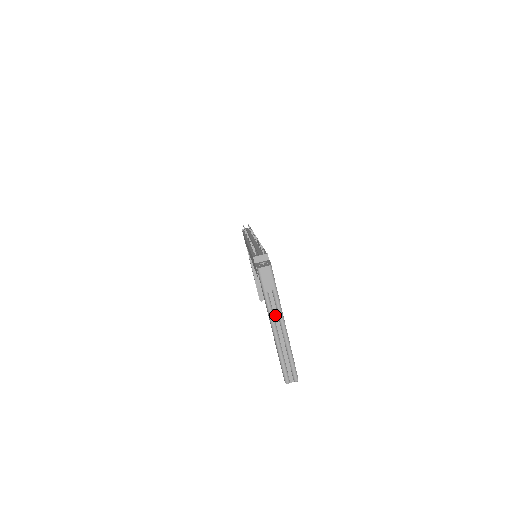
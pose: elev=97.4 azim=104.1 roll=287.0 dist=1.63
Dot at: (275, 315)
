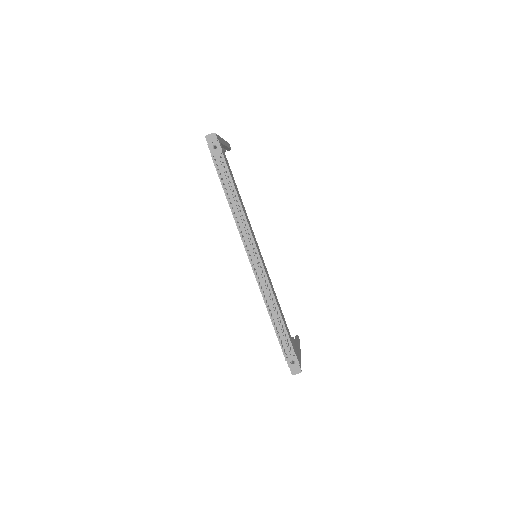
Dot at: occluded
